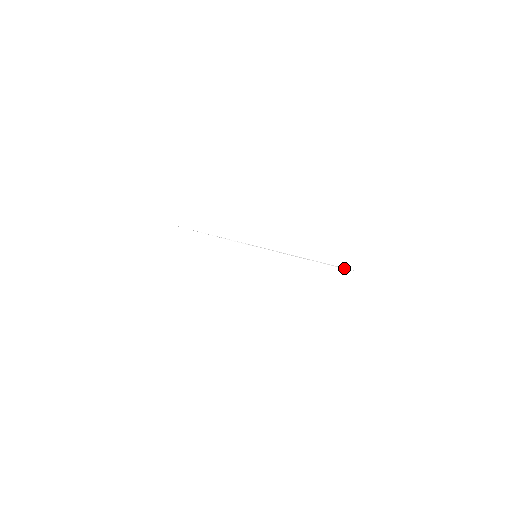
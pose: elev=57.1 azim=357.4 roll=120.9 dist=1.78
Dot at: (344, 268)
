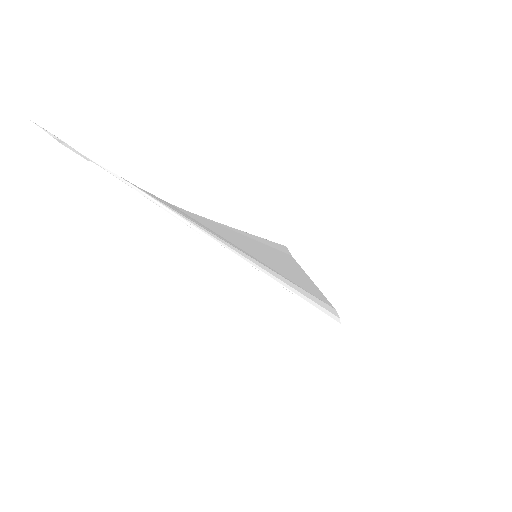
Dot at: (330, 317)
